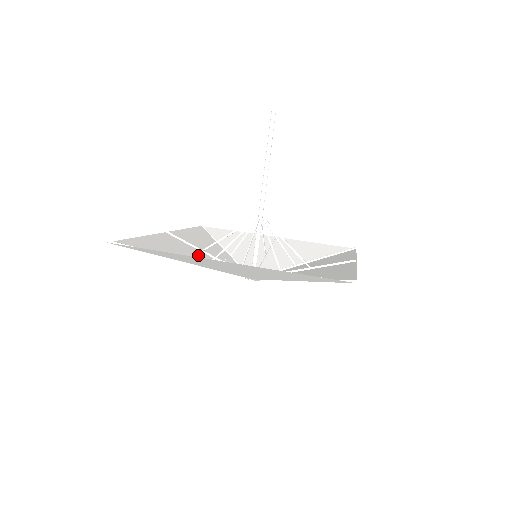
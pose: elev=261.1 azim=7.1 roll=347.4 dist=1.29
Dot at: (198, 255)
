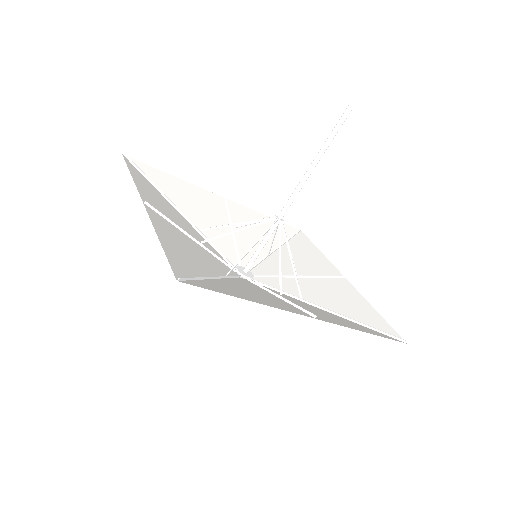
Dot at: (217, 225)
